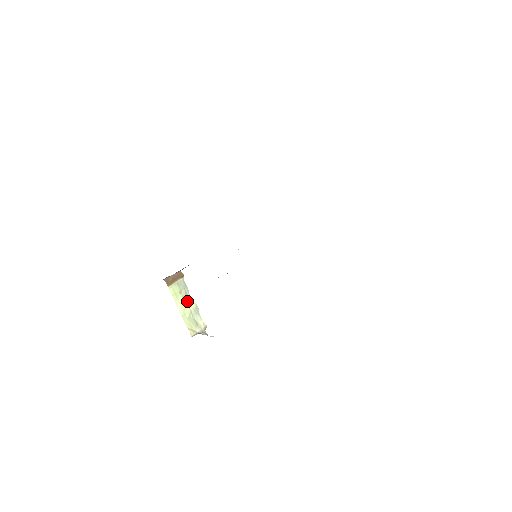
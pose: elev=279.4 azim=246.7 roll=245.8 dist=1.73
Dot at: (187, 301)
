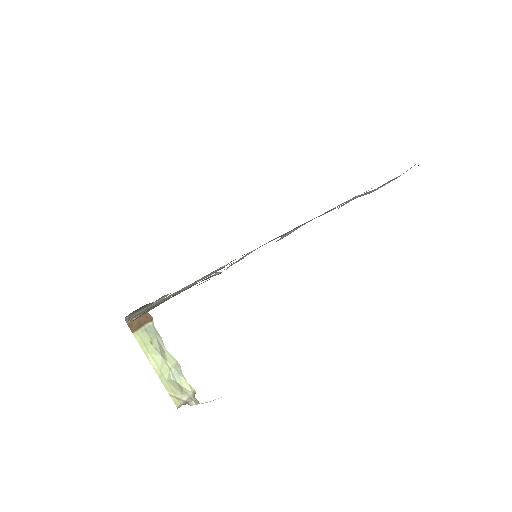
Dot at: (163, 355)
